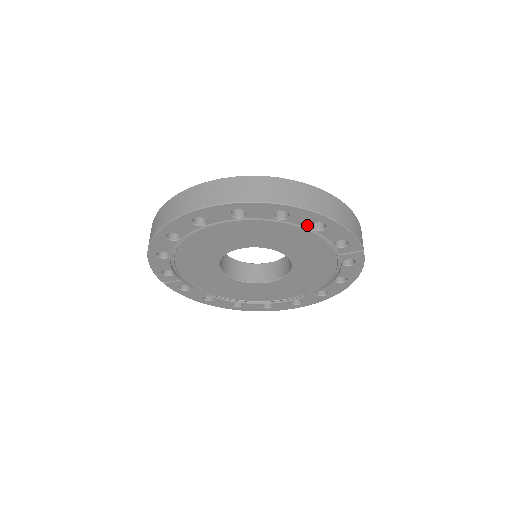
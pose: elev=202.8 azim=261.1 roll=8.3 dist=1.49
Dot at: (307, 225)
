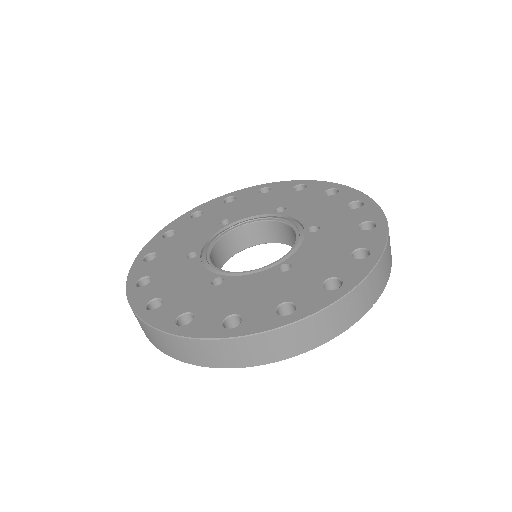
Dot at: occluded
